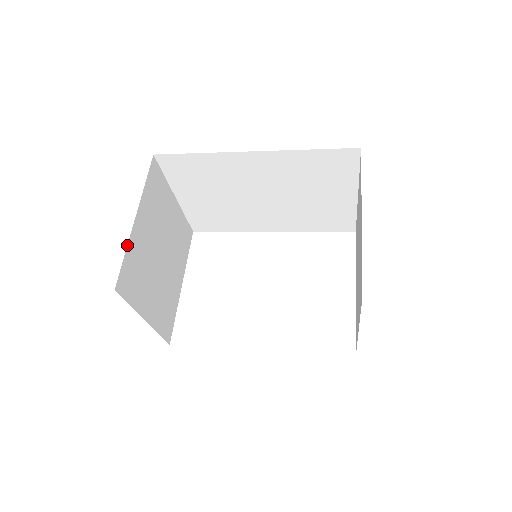
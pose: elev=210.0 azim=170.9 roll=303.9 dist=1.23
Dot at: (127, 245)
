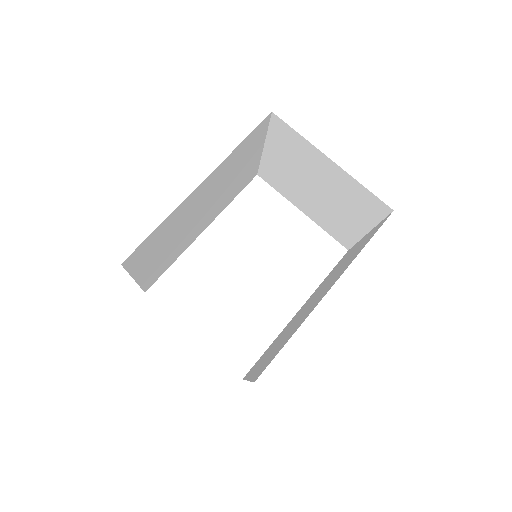
Dot at: occluded
